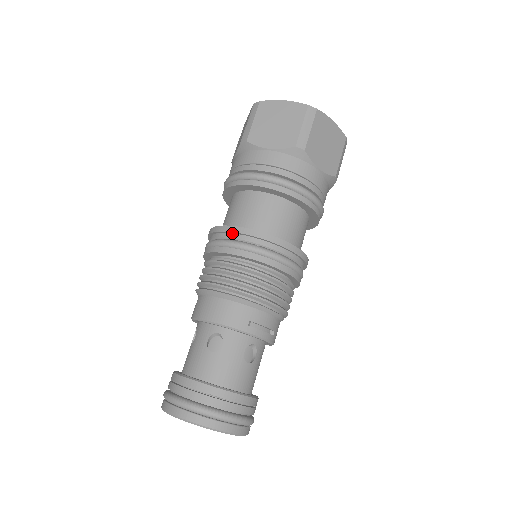
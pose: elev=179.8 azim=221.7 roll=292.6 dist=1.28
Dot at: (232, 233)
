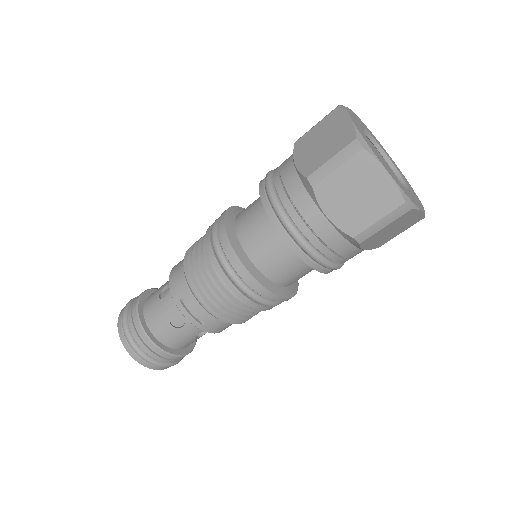
Dot at: occluded
